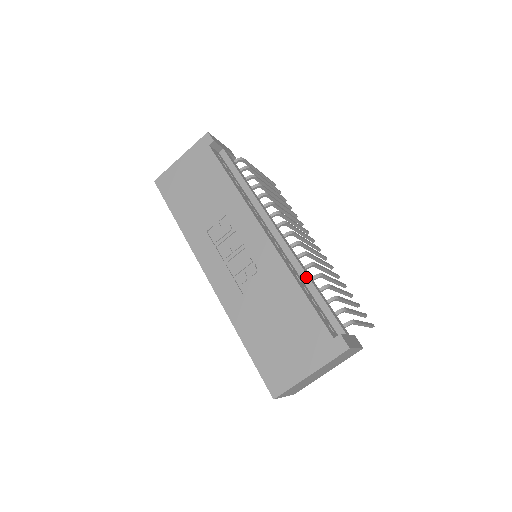
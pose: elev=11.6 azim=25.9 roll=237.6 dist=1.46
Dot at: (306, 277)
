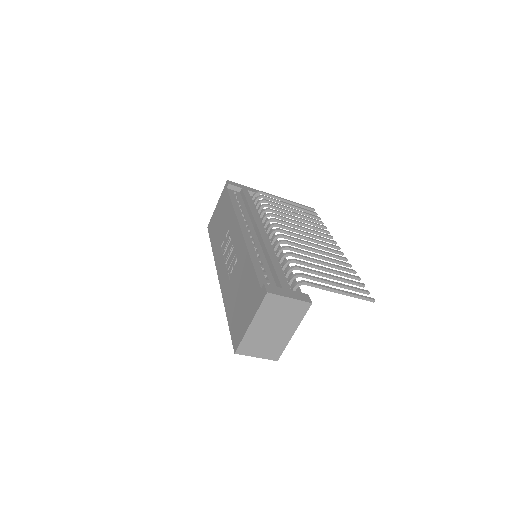
Dot at: (267, 255)
